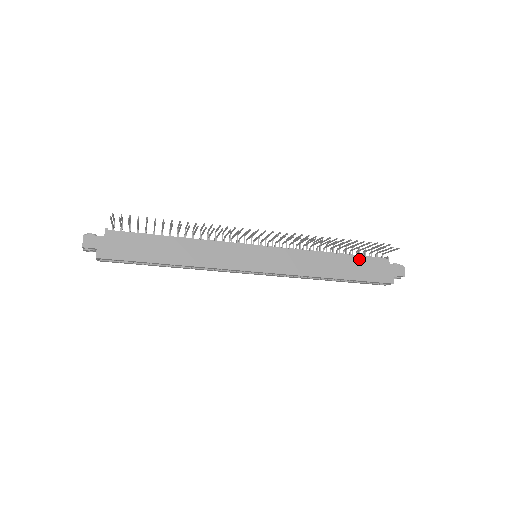
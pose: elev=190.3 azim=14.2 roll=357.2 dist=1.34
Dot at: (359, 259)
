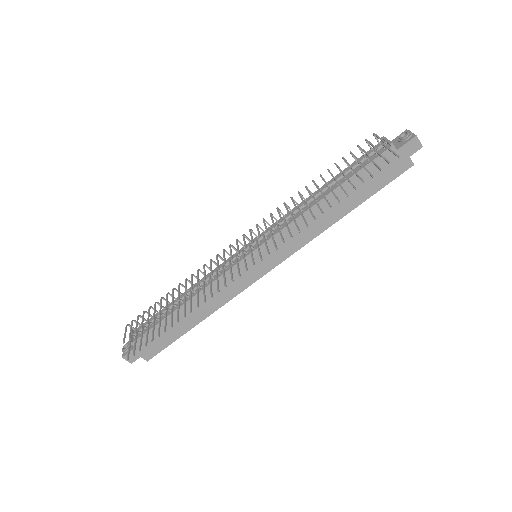
Dot at: occluded
